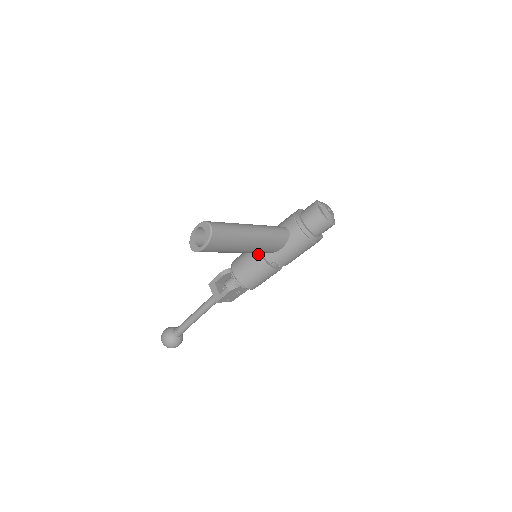
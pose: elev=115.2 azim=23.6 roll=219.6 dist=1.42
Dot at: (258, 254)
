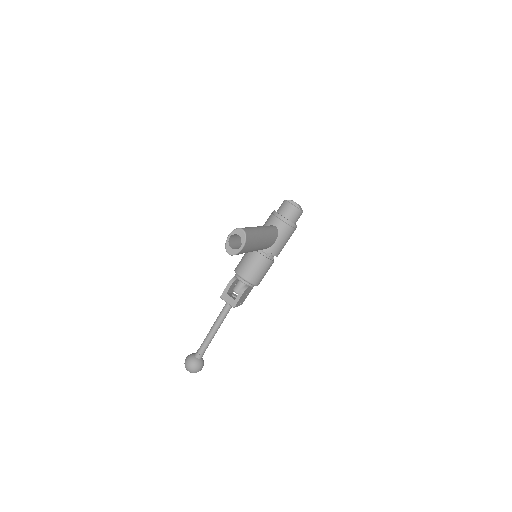
Dot at: (257, 254)
